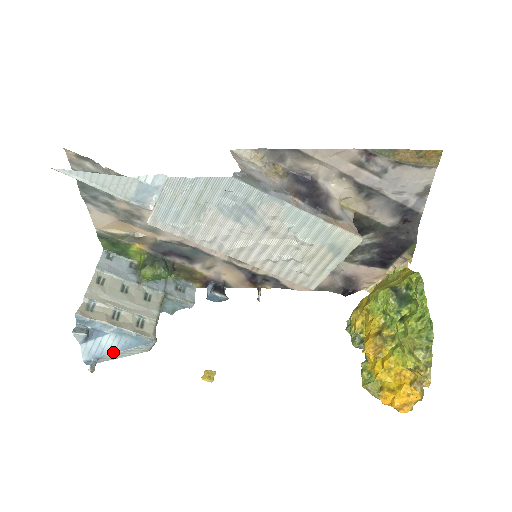
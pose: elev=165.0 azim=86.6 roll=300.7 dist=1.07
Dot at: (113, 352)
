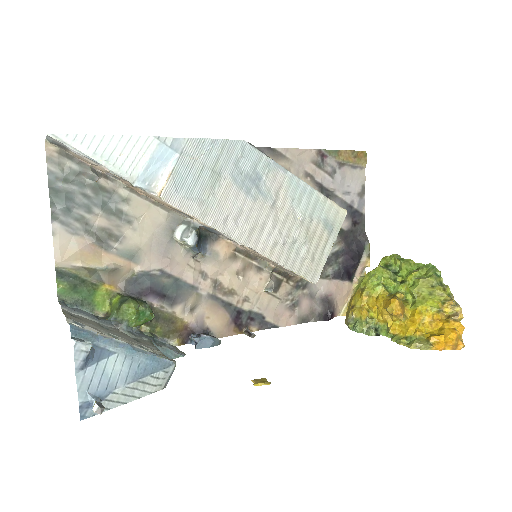
Dot at: (123, 384)
